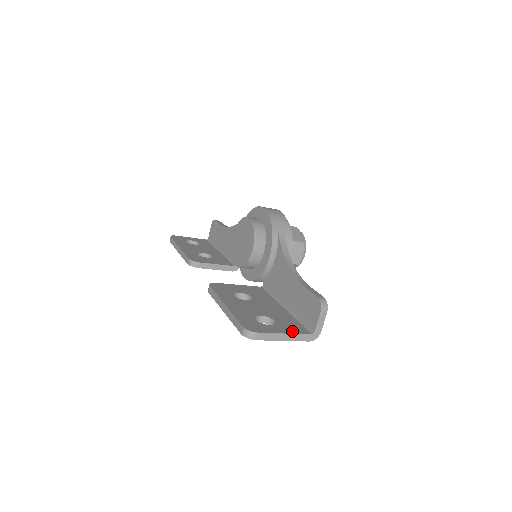
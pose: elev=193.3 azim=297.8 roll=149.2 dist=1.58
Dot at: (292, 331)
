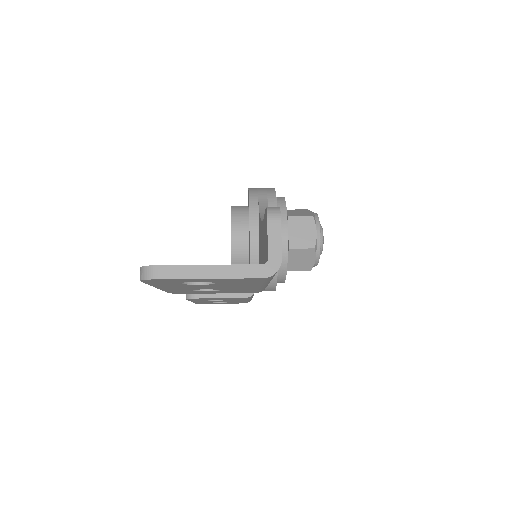
Dot at: (228, 265)
